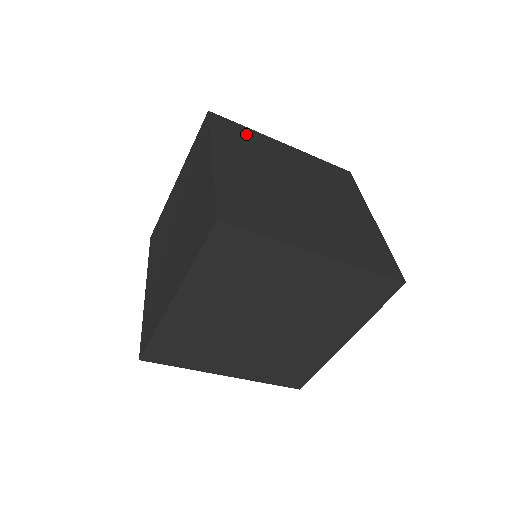
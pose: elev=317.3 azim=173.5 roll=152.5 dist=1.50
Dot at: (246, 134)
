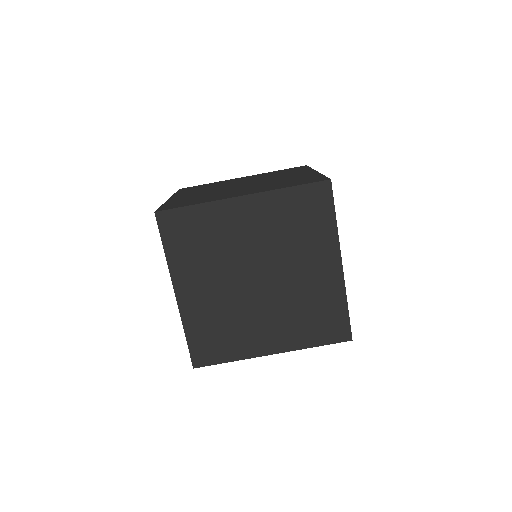
Dot at: occluded
